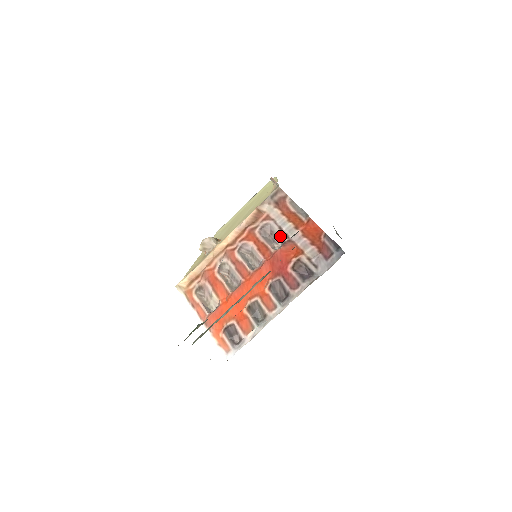
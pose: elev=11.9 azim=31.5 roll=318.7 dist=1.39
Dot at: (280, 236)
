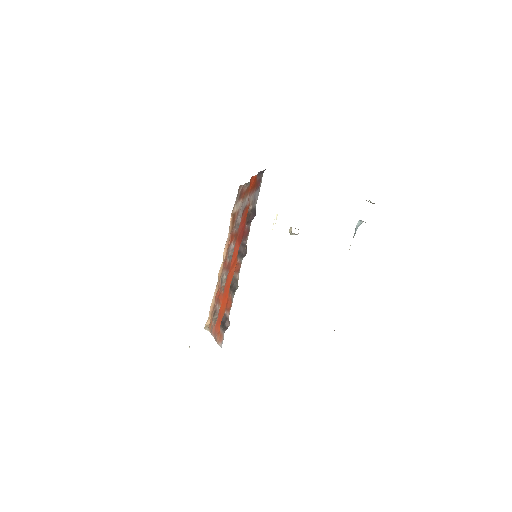
Dot at: occluded
